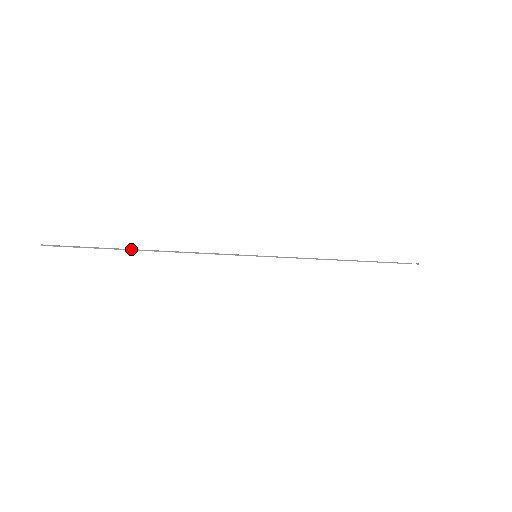
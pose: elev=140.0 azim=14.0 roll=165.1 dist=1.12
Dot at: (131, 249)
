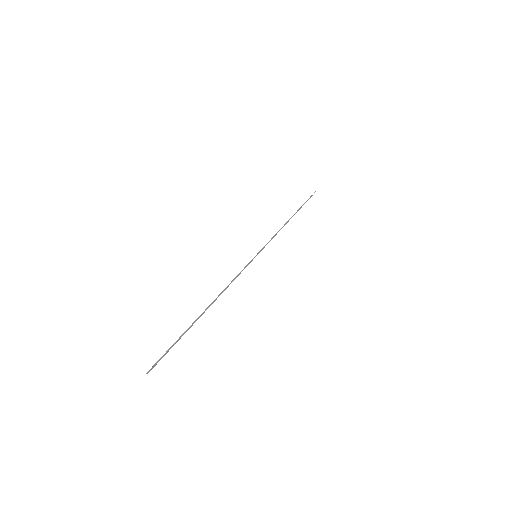
Dot at: (198, 318)
